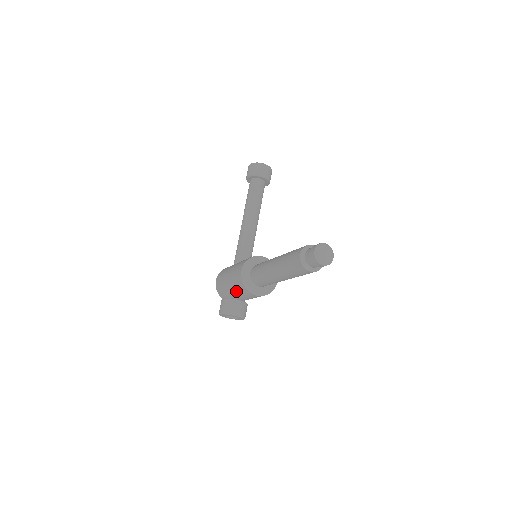
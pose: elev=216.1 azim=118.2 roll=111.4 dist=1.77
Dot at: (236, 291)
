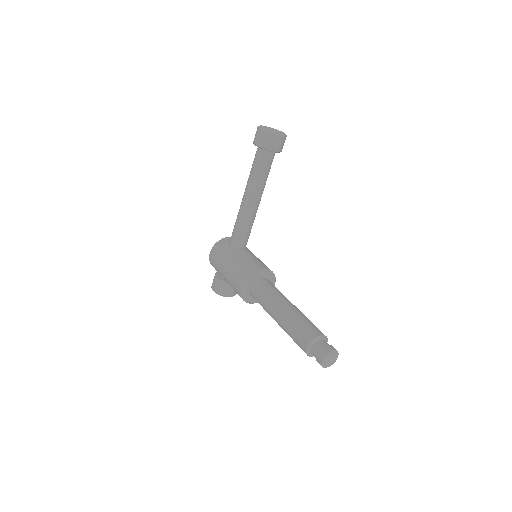
Dot at: occluded
